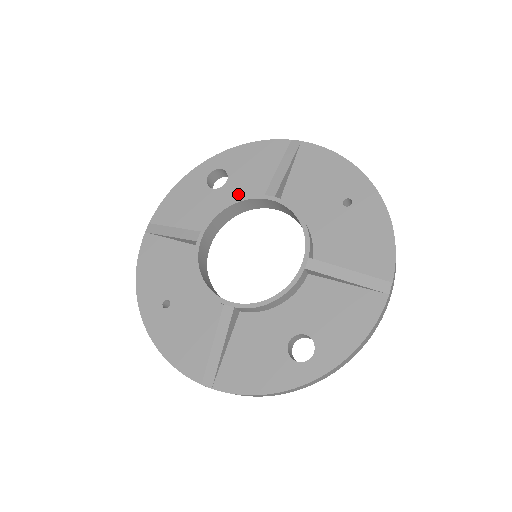
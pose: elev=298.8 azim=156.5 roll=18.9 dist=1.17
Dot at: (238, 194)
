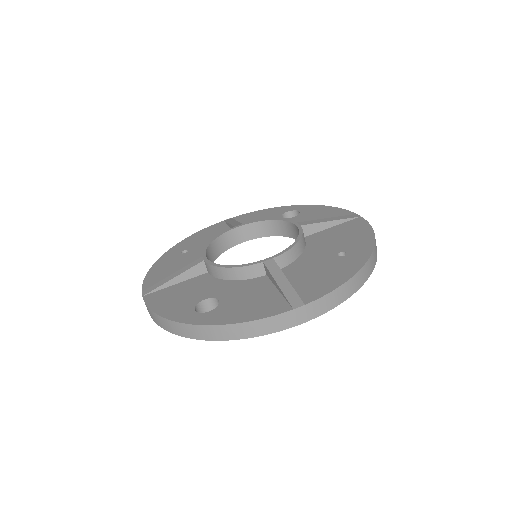
Dot at: occluded
